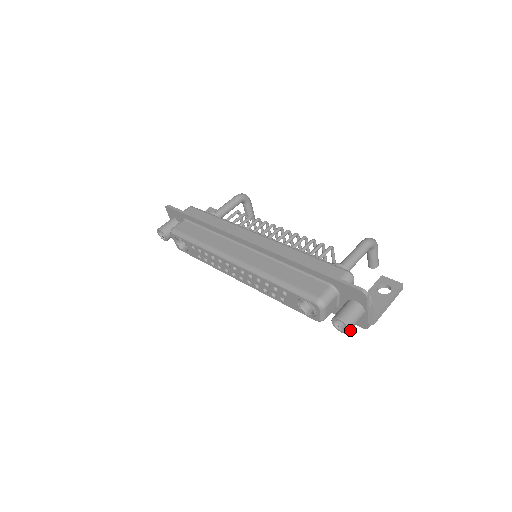
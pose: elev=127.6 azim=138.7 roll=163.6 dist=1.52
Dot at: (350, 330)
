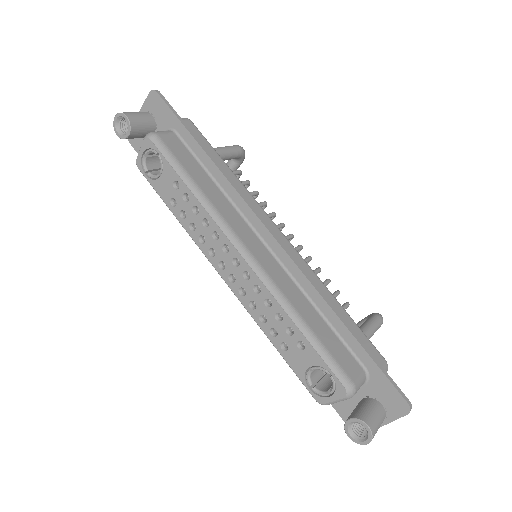
Dot at: (365, 442)
